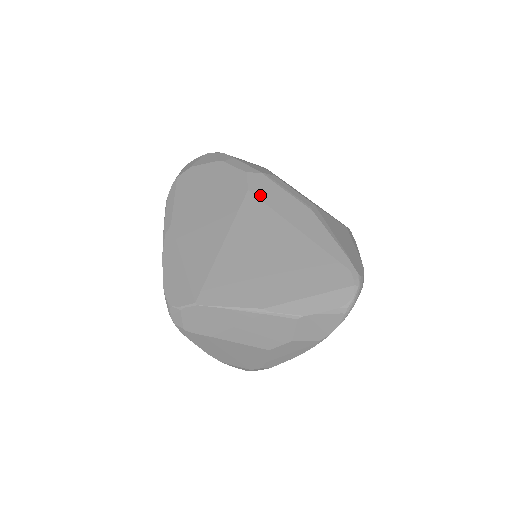
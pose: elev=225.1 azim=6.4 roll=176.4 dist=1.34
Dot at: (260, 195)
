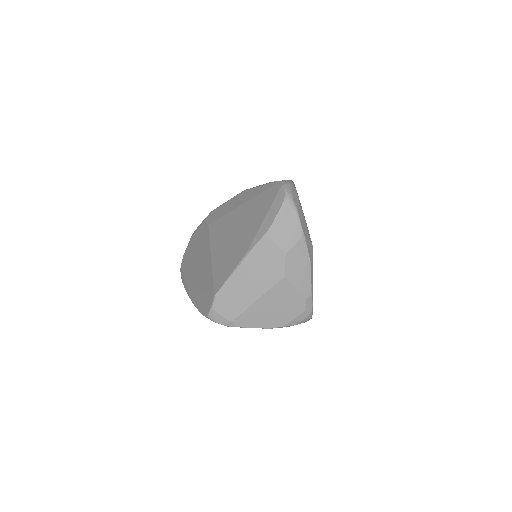
Dot at: (215, 219)
